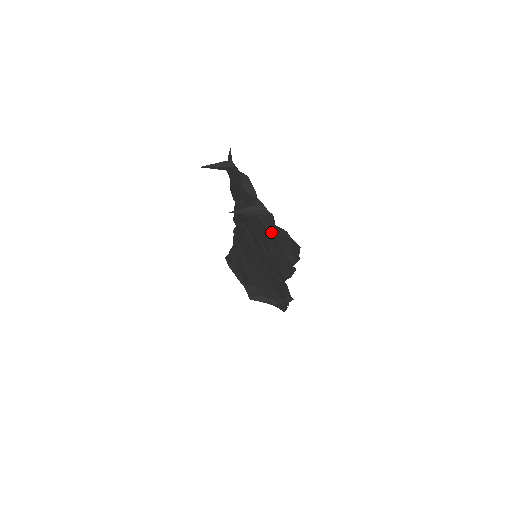
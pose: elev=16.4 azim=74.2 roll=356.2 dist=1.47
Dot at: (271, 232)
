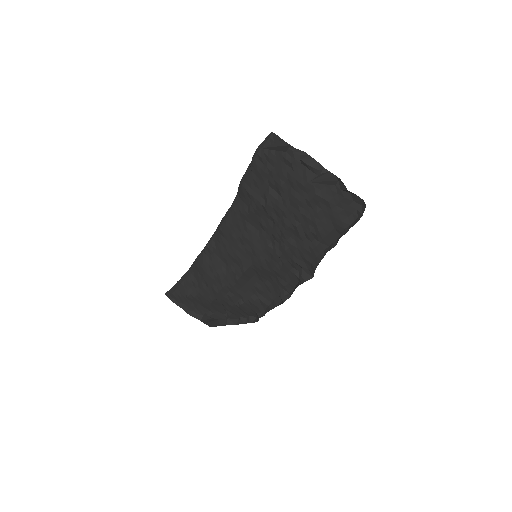
Dot at: (329, 201)
